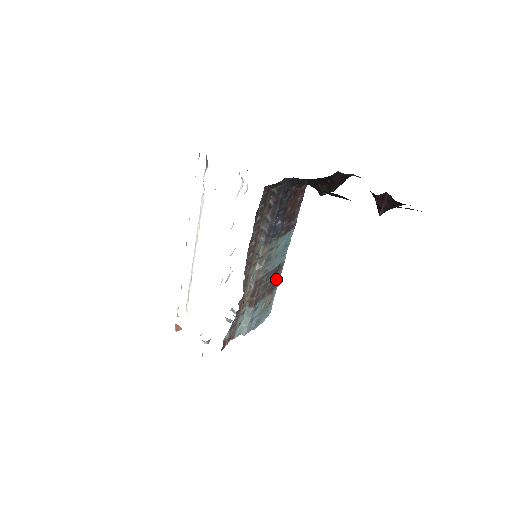
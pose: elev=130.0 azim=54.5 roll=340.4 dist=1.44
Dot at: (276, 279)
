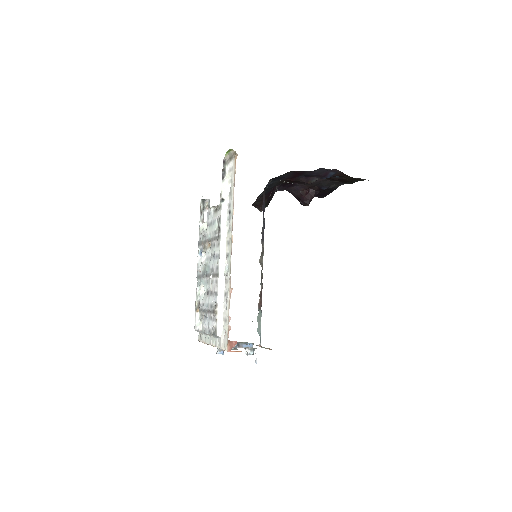
Dot at: occluded
